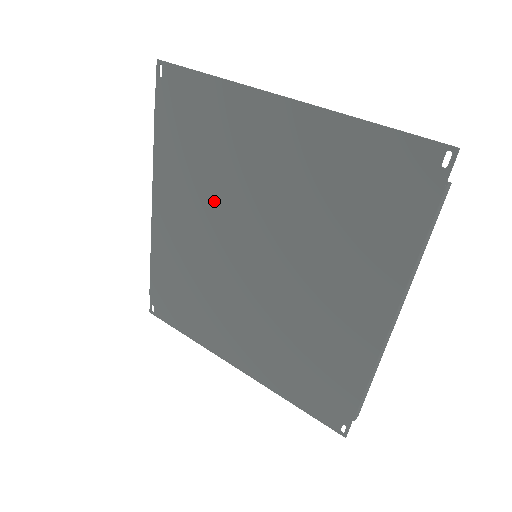
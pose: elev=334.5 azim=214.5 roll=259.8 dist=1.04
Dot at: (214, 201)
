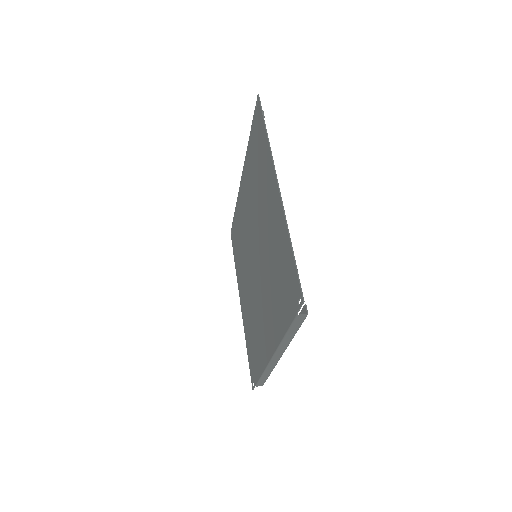
Dot at: (253, 205)
